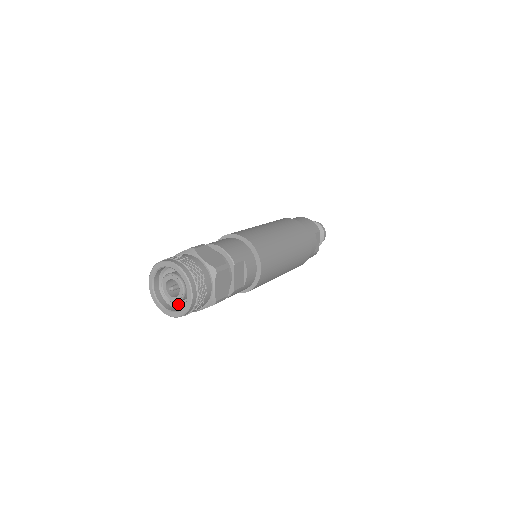
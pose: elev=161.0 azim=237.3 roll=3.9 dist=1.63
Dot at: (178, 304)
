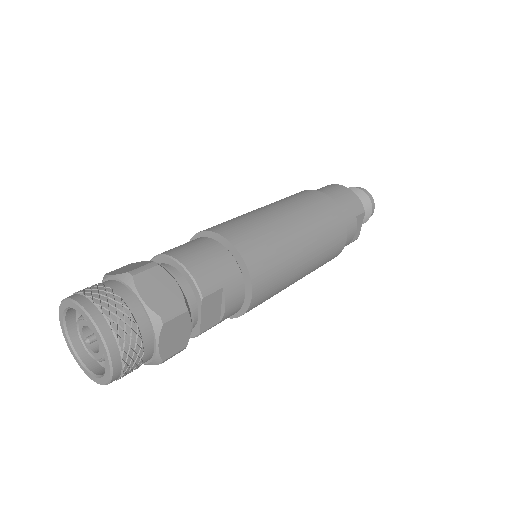
Dot at: occluded
